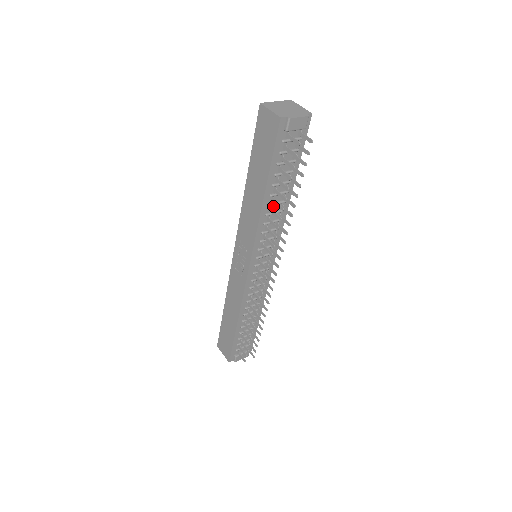
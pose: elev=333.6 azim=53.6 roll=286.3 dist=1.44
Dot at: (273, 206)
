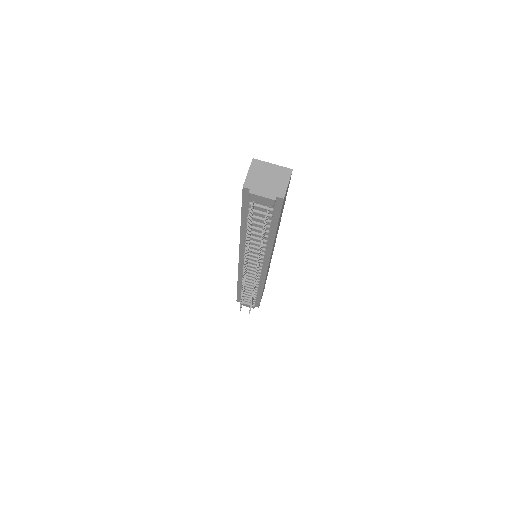
Dot at: (254, 238)
